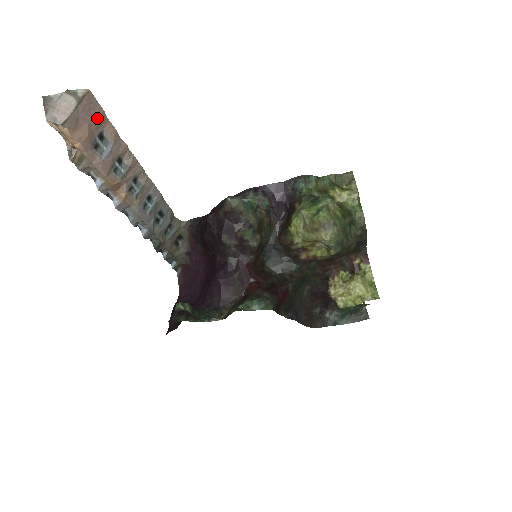
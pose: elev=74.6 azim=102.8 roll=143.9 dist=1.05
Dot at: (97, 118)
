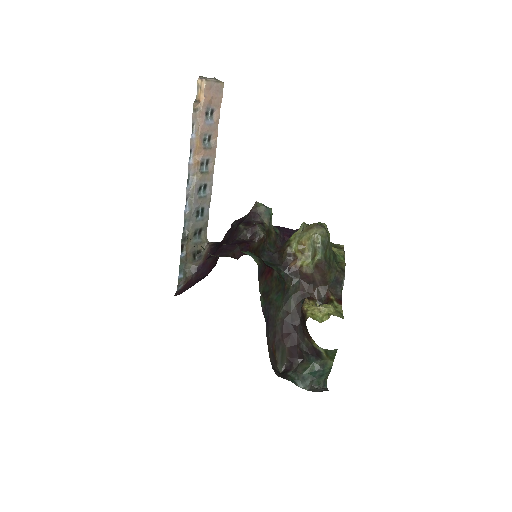
Dot at: (217, 100)
